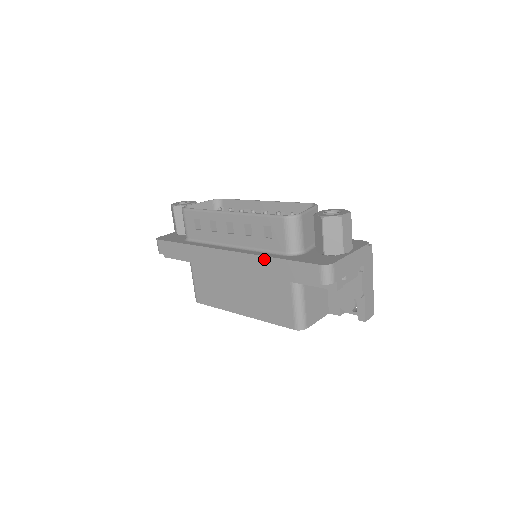
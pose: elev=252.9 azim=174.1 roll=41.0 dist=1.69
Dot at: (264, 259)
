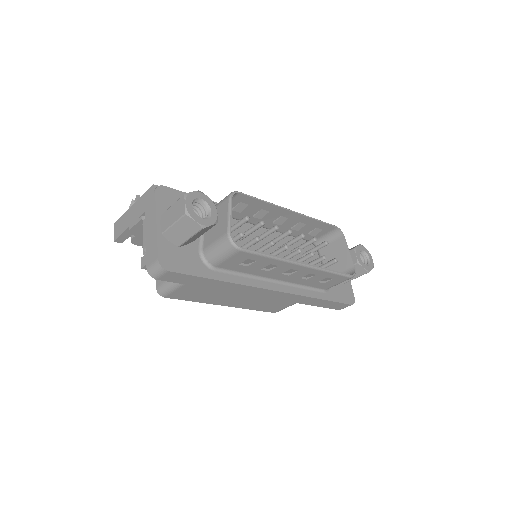
Dot at: (311, 299)
